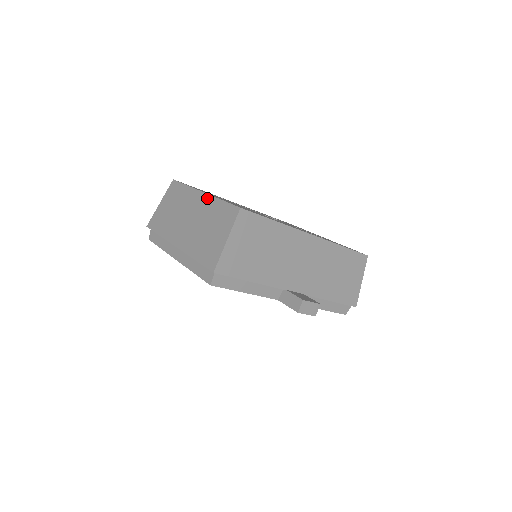
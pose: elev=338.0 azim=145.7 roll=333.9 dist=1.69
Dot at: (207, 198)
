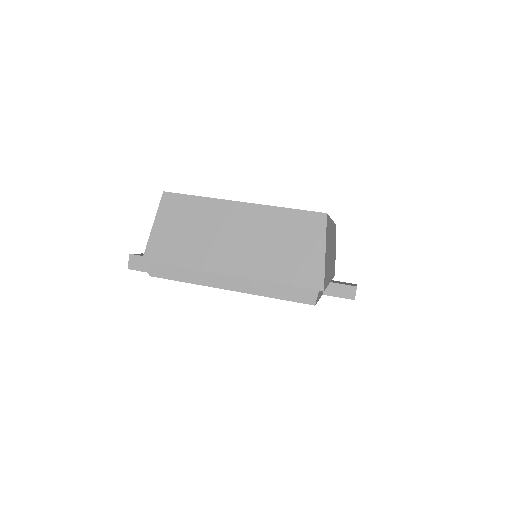
Dot at: (256, 209)
